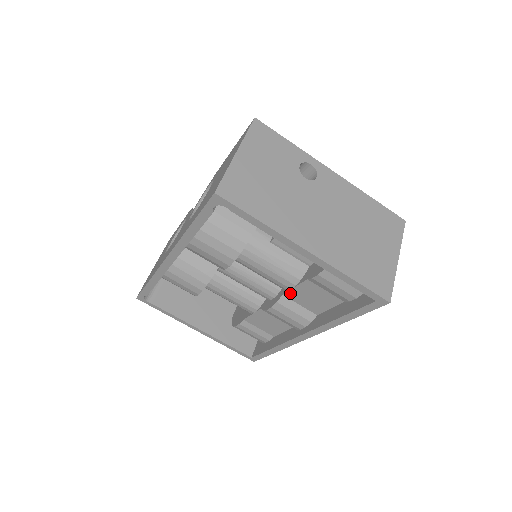
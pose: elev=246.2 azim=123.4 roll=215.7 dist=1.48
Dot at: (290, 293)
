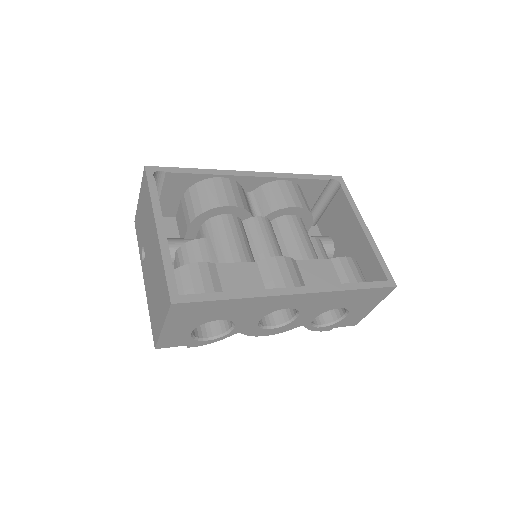
Dot at: (304, 262)
